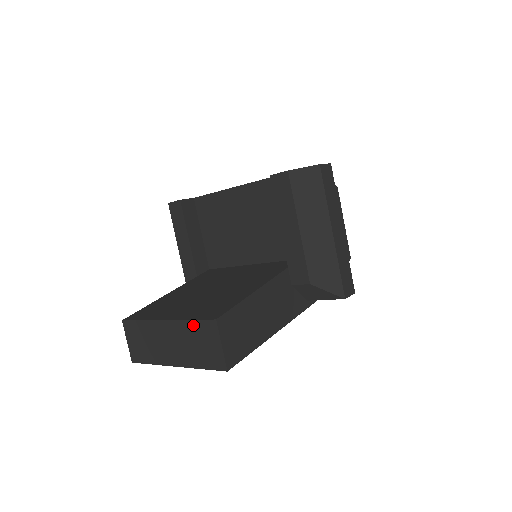
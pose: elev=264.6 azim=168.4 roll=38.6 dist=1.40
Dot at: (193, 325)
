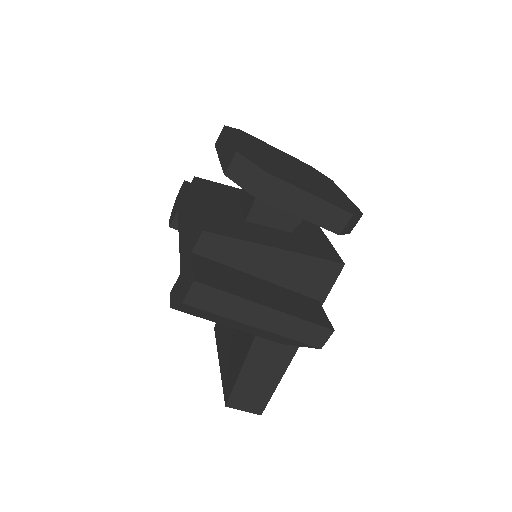
Dot at: occluded
